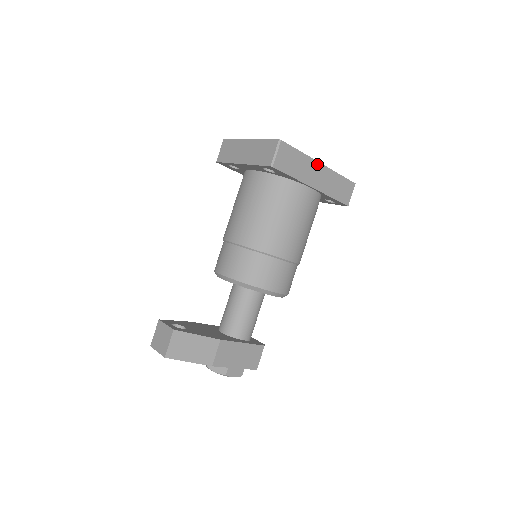
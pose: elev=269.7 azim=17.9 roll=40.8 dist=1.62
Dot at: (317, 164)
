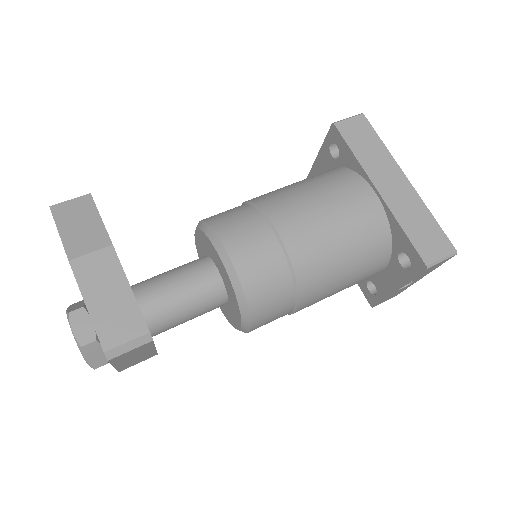
Dot at: (400, 173)
